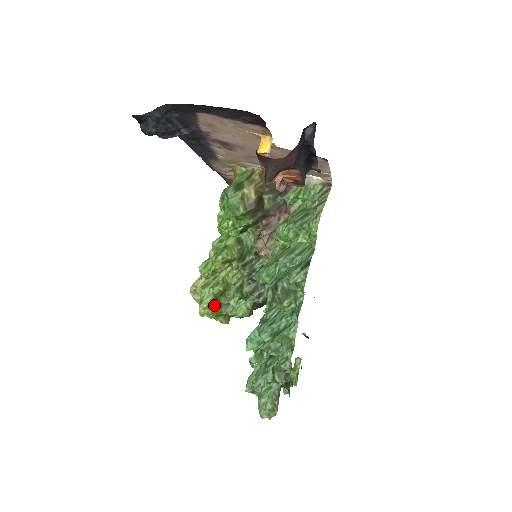
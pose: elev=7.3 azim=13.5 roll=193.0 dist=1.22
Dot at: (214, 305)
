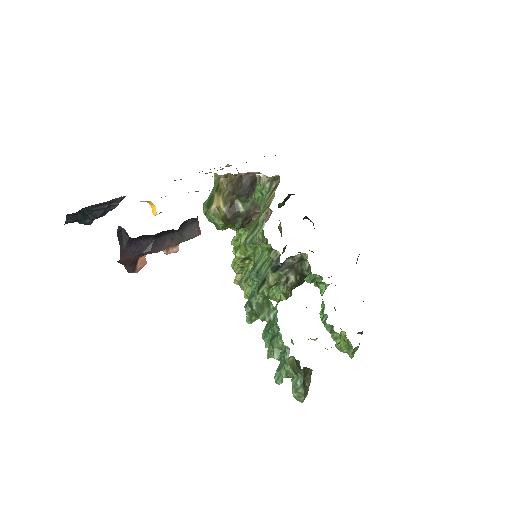
Dot at: occluded
